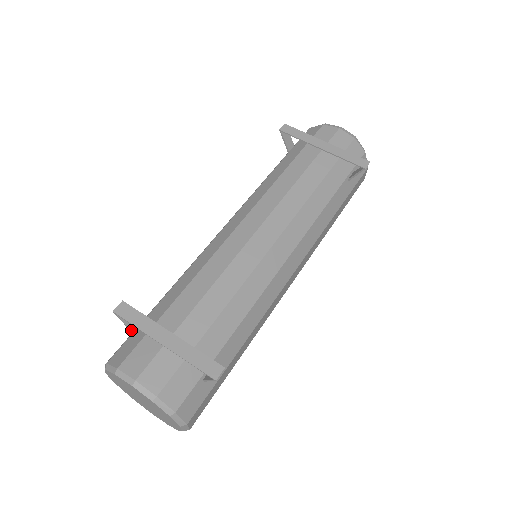
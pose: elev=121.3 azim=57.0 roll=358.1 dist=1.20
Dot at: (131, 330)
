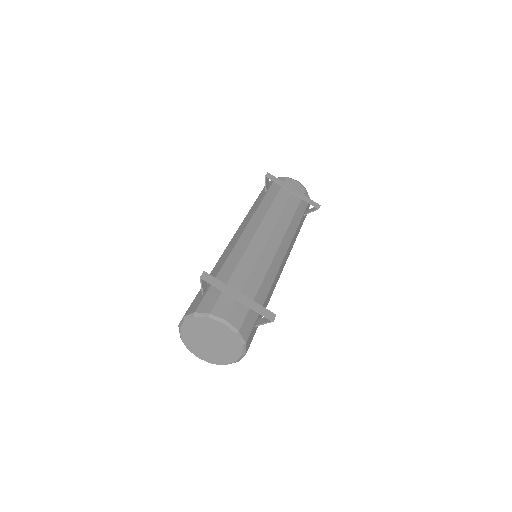
Dot at: (203, 293)
